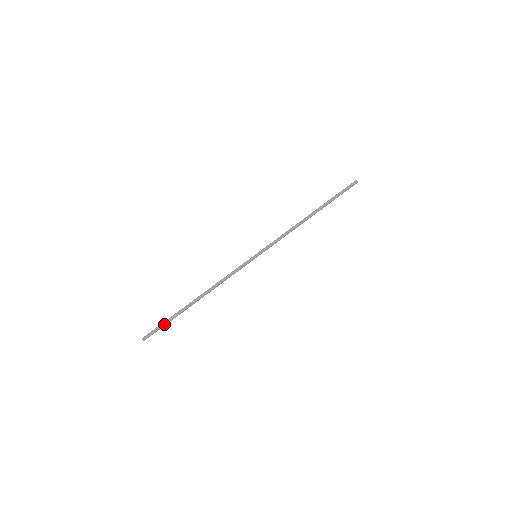
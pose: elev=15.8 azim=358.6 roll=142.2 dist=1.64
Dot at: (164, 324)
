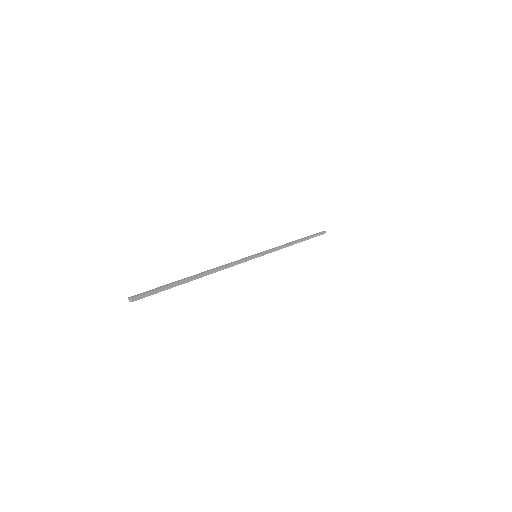
Dot at: (162, 290)
